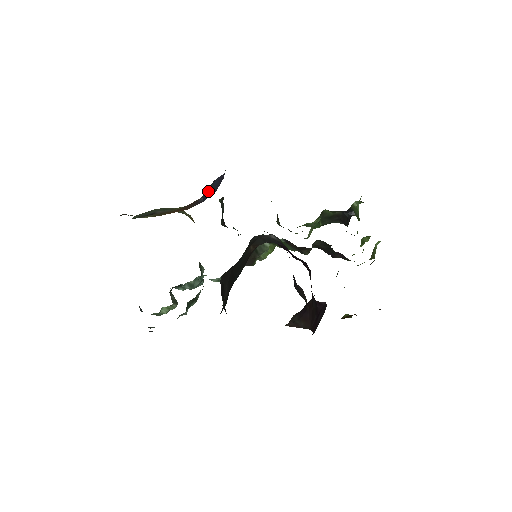
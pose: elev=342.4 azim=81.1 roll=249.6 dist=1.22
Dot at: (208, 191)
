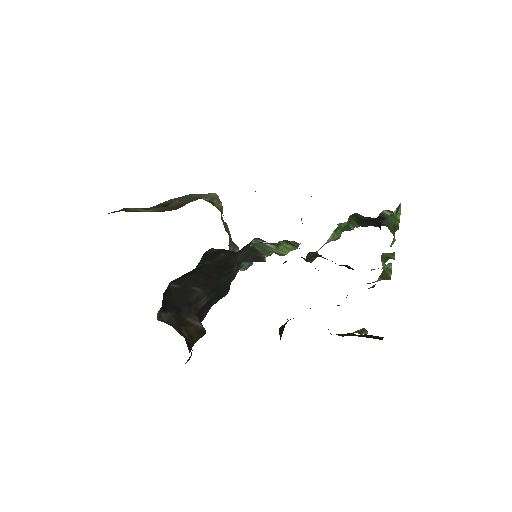
Dot at: occluded
